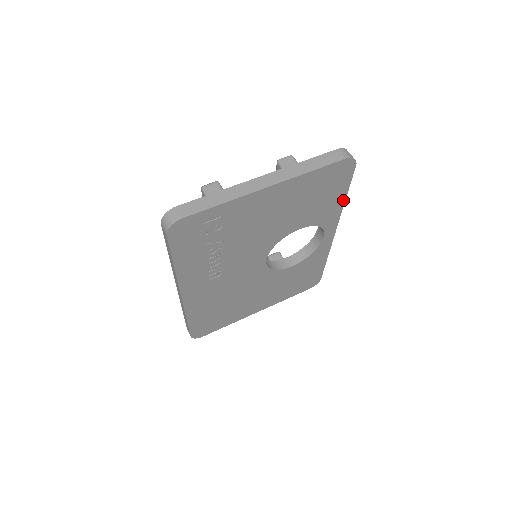
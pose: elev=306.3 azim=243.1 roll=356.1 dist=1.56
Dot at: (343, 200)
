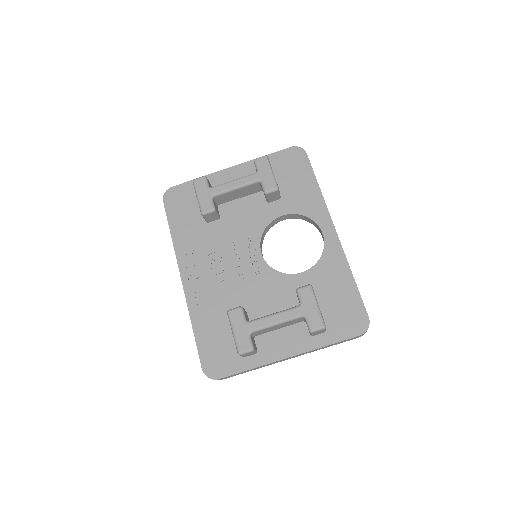
Dot at: occluded
